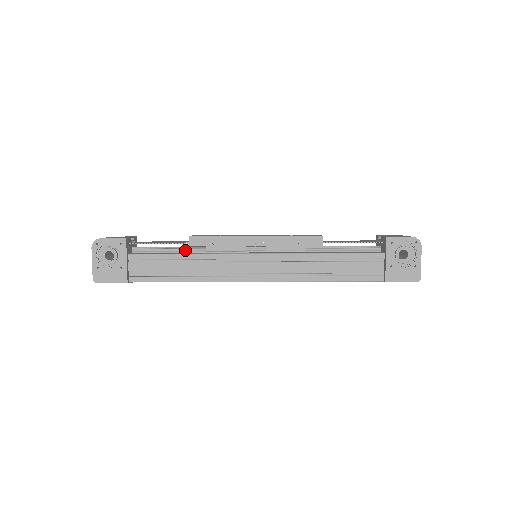
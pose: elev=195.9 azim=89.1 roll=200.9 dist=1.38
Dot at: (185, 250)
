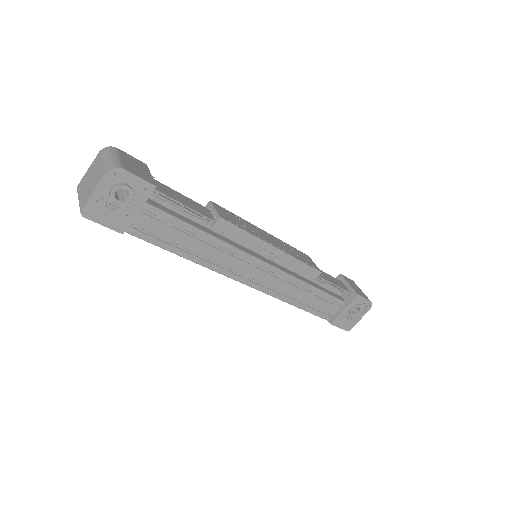
Dot at: (200, 221)
